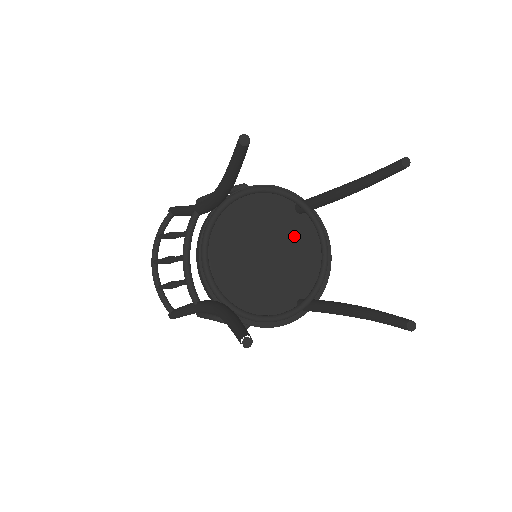
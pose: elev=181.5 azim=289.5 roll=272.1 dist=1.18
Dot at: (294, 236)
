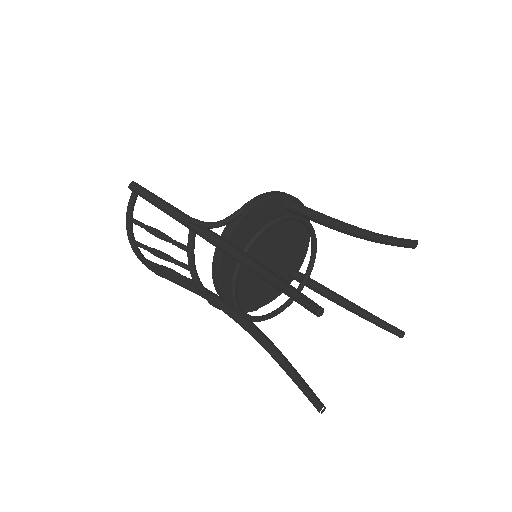
Dot at: (284, 229)
